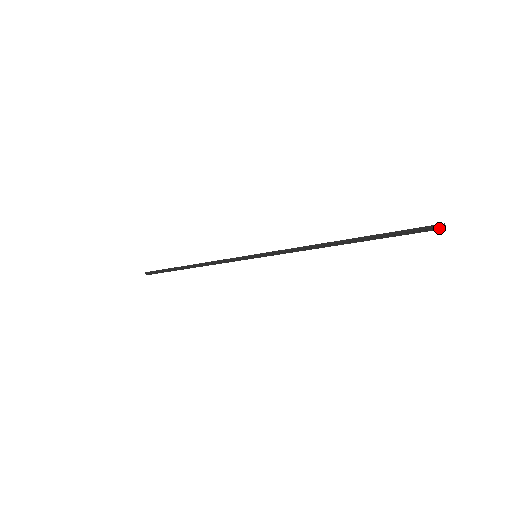
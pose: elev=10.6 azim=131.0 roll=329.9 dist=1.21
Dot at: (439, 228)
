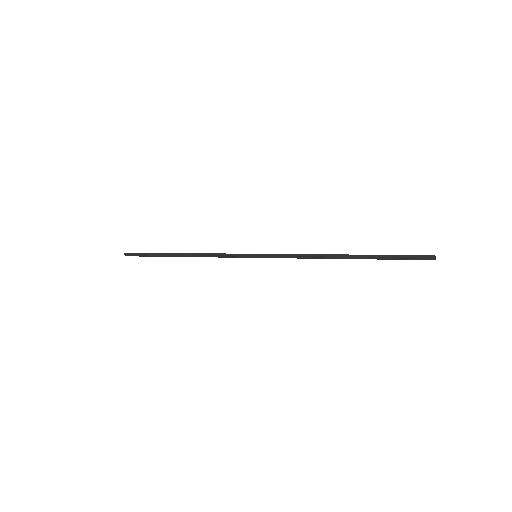
Dot at: (431, 258)
